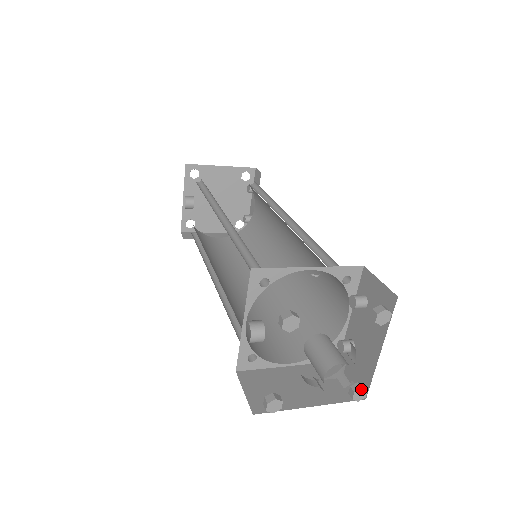
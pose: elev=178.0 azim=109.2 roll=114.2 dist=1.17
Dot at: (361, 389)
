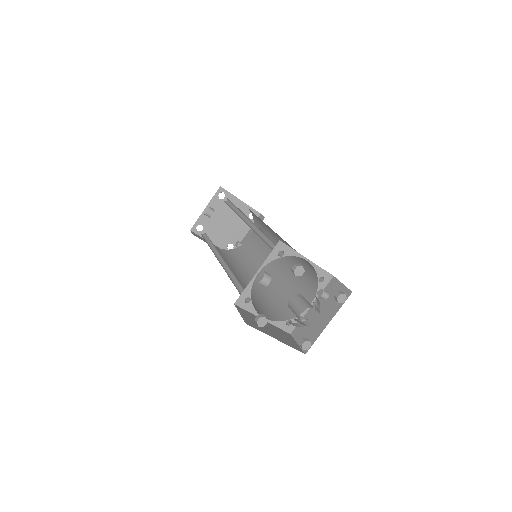
Dot at: (309, 341)
